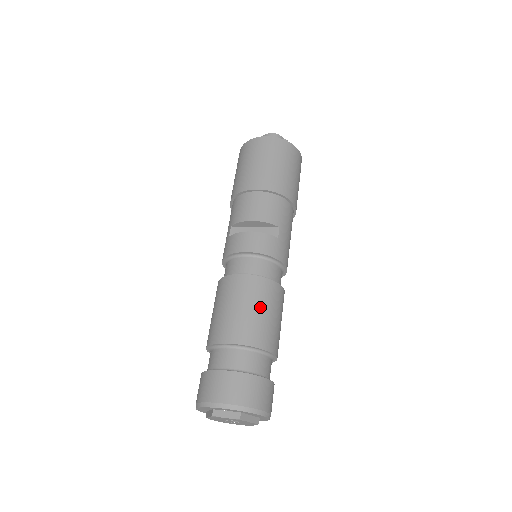
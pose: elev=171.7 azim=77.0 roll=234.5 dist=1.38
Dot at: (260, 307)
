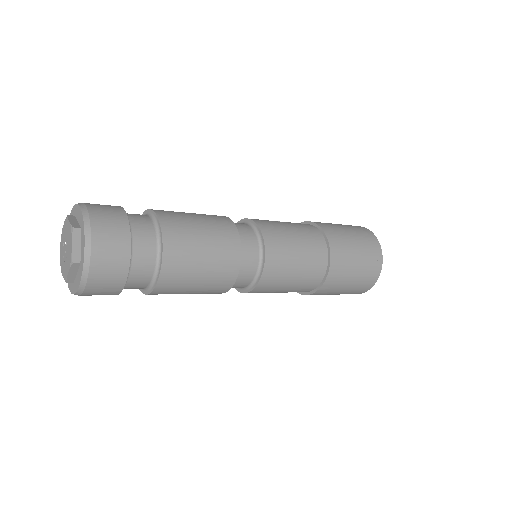
Dot at: occluded
